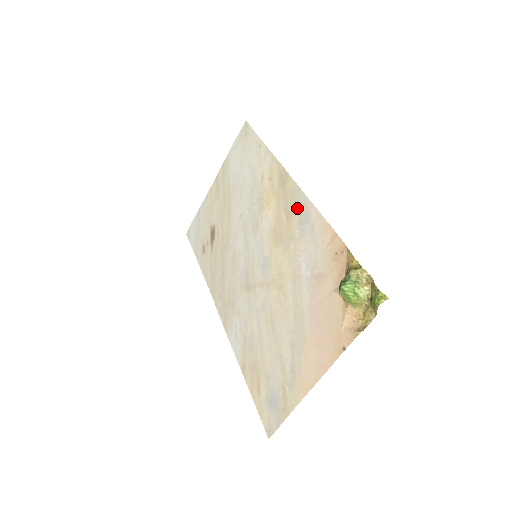
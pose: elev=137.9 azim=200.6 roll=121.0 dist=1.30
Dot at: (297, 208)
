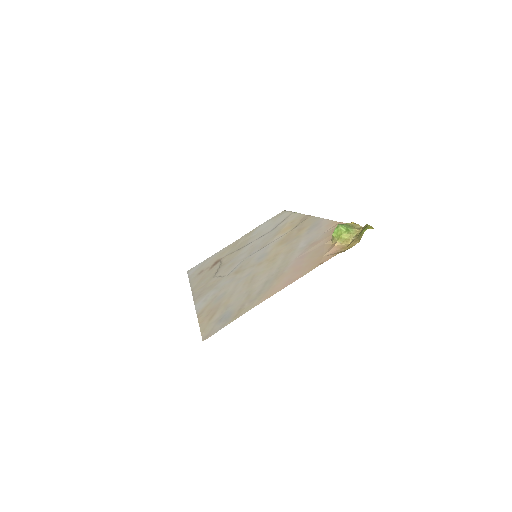
Dot at: (310, 224)
